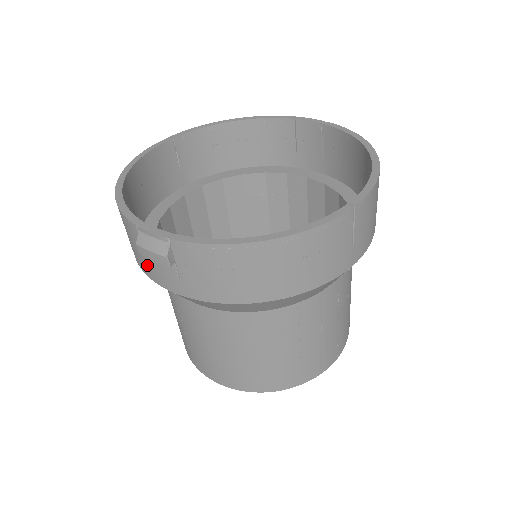
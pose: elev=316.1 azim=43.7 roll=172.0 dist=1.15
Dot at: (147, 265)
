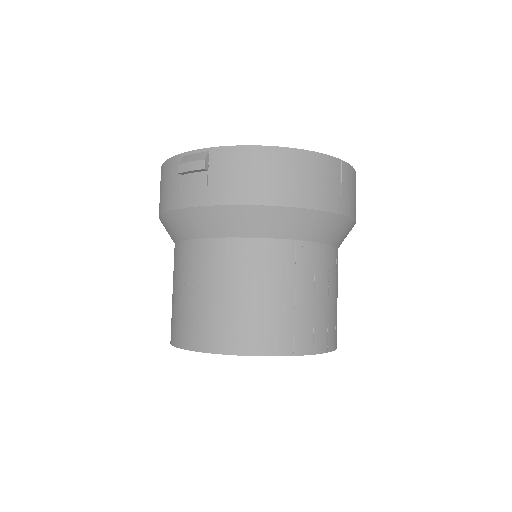
Dot at: (178, 193)
